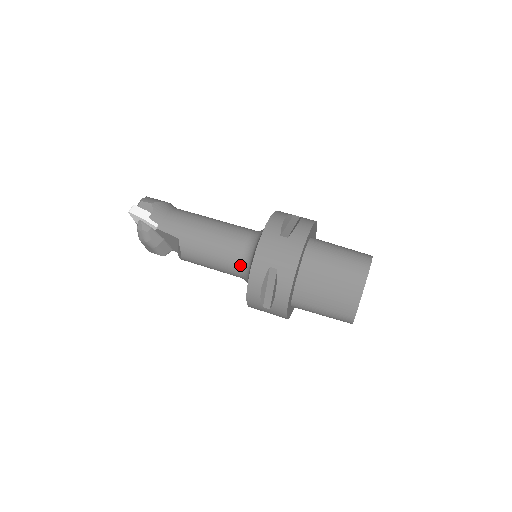
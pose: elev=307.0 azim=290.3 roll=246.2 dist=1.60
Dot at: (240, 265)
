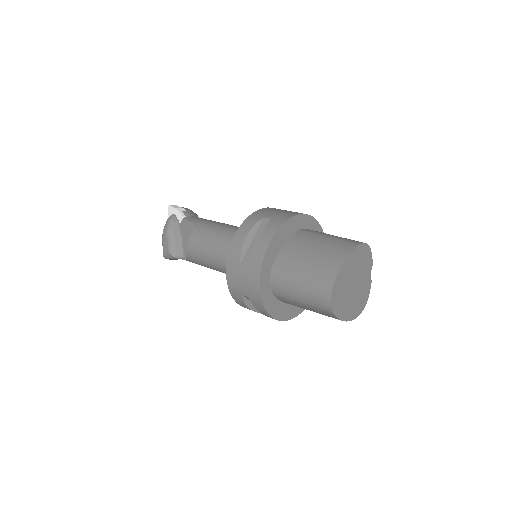
Dot at: occluded
